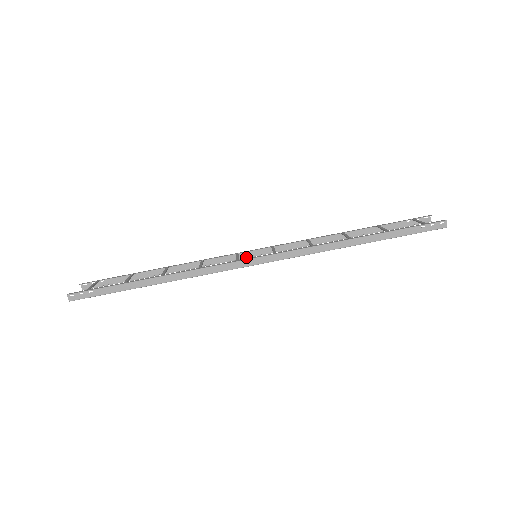
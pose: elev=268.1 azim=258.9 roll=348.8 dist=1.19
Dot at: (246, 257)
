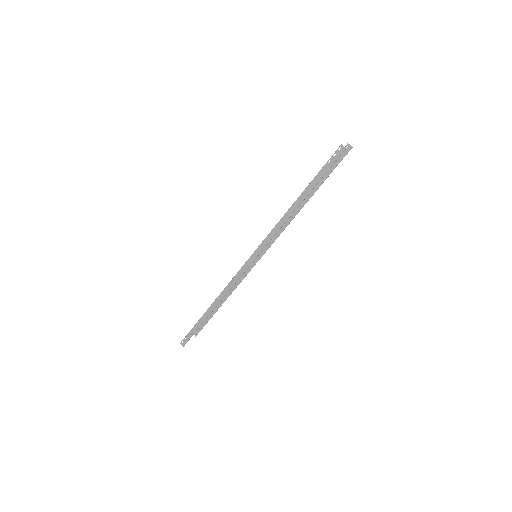
Dot at: (258, 260)
